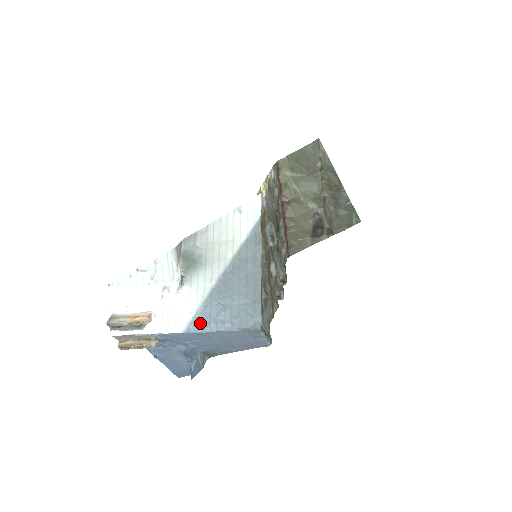
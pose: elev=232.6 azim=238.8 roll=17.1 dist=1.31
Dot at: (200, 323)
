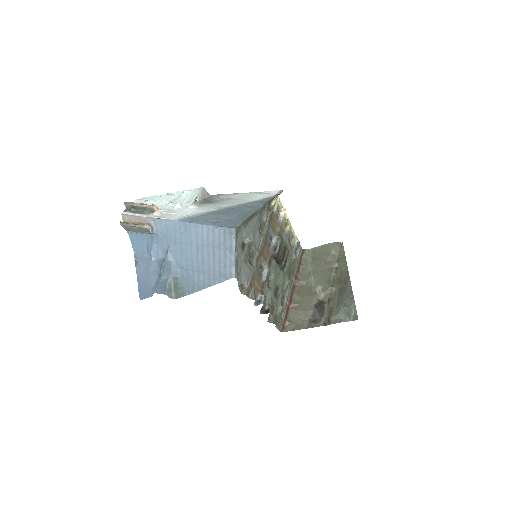
Dot at: (191, 219)
